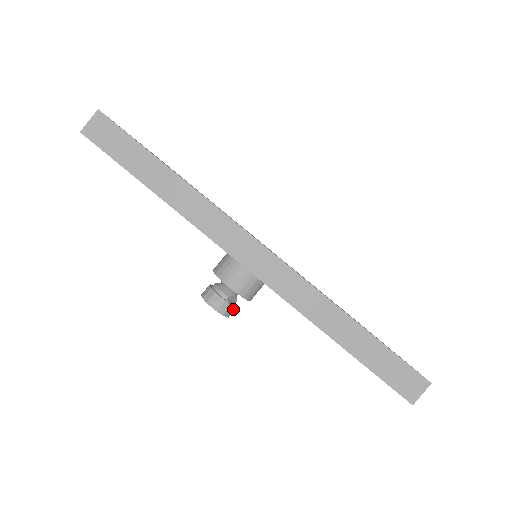
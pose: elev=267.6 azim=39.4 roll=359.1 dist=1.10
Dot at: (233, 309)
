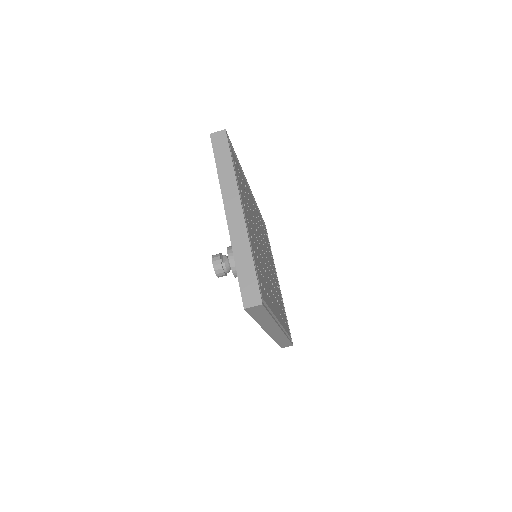
Dot at: occluded
